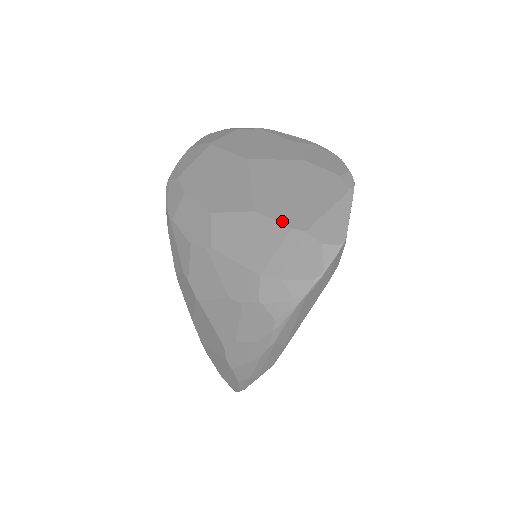
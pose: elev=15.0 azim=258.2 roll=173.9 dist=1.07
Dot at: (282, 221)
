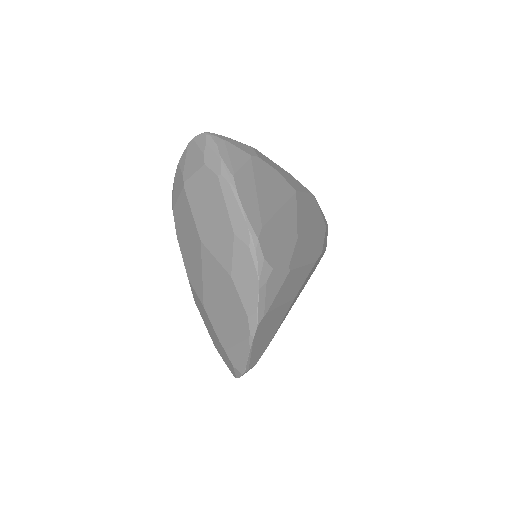
Dot at: (215, 330)
